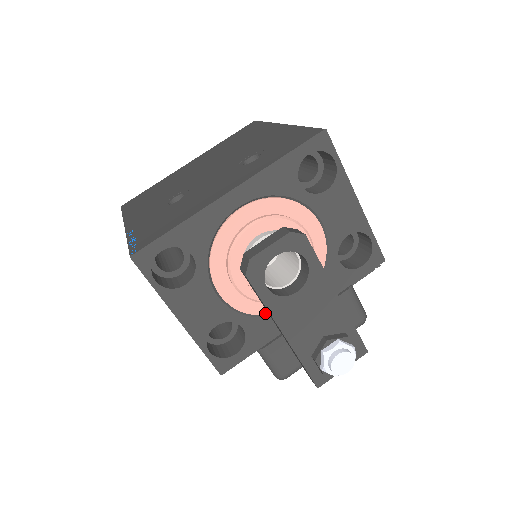
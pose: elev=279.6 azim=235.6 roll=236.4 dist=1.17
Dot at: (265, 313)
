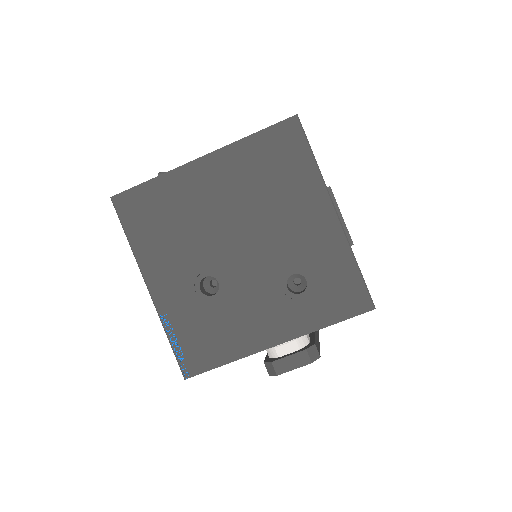
Dot at: occluded
